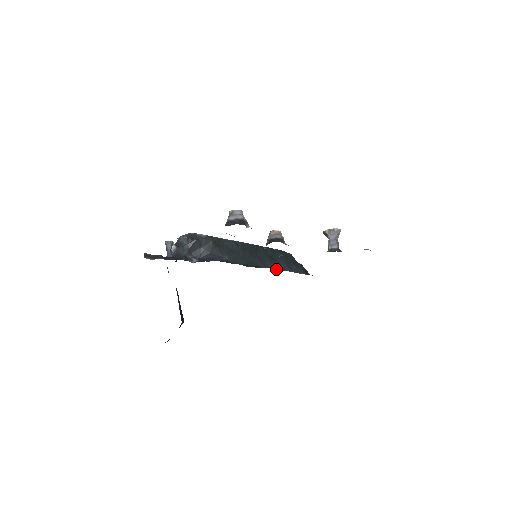
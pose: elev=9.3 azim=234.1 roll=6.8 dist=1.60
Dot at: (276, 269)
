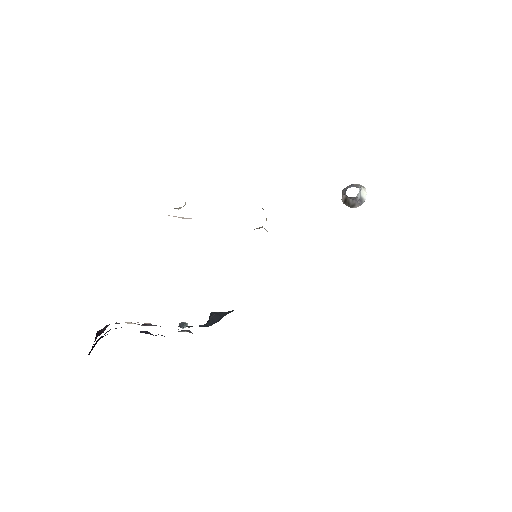
Dot at: occluded
